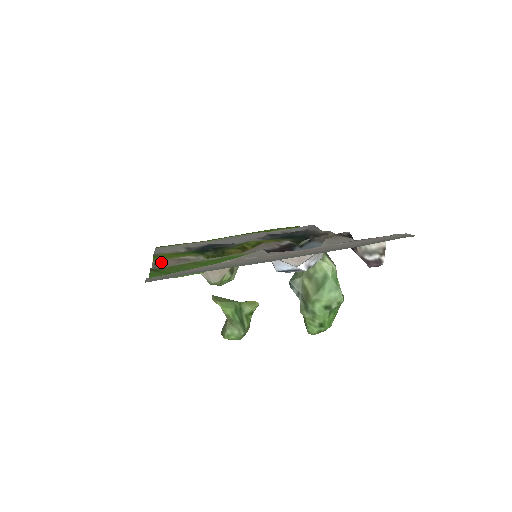
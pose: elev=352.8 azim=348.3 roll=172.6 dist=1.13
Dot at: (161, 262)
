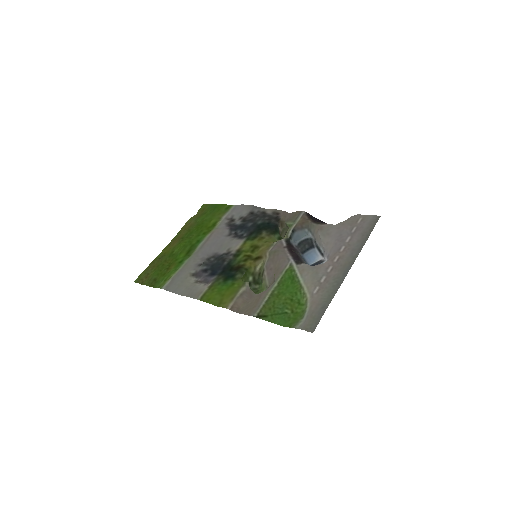
Dot at: (235, 305)
